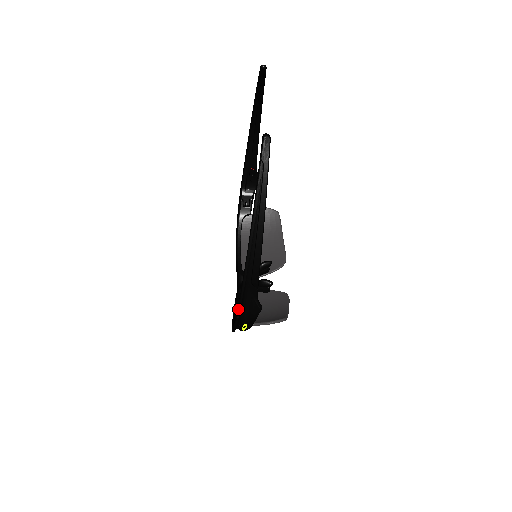
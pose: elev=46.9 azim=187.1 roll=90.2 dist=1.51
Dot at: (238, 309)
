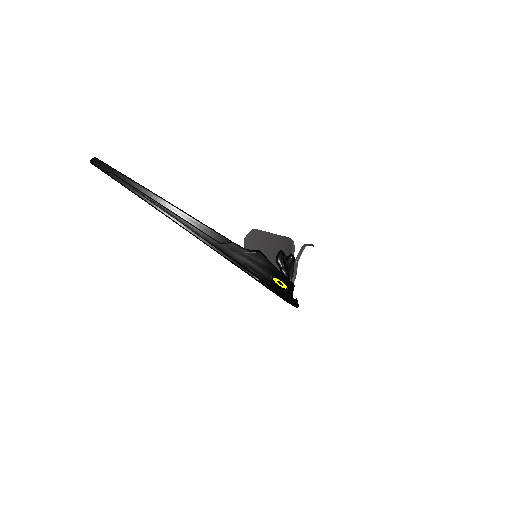
Dot at: (248, 274)
